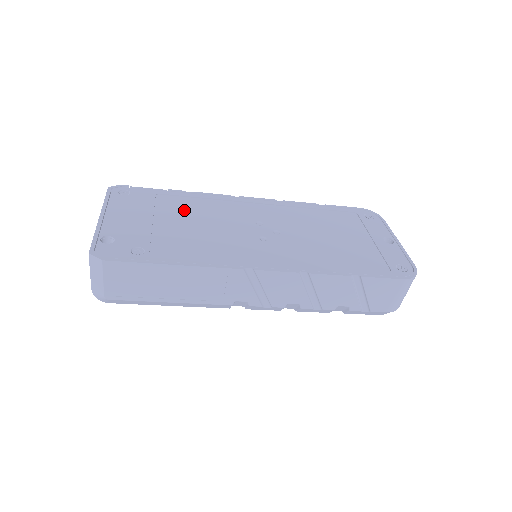
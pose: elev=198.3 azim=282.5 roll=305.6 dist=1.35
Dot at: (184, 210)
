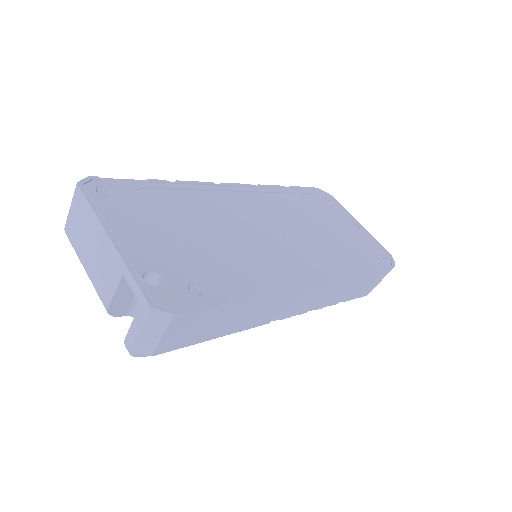
Dot at: (187, 211)
